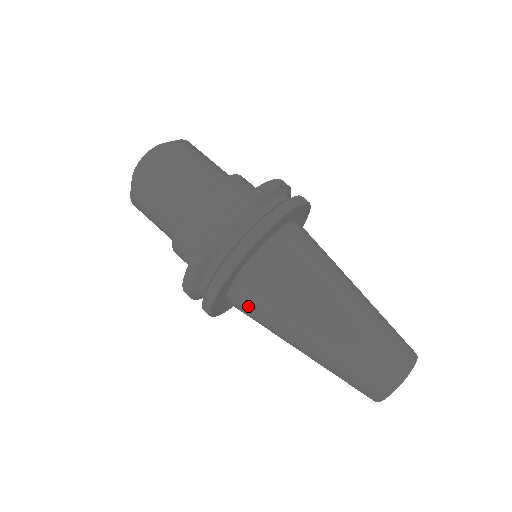
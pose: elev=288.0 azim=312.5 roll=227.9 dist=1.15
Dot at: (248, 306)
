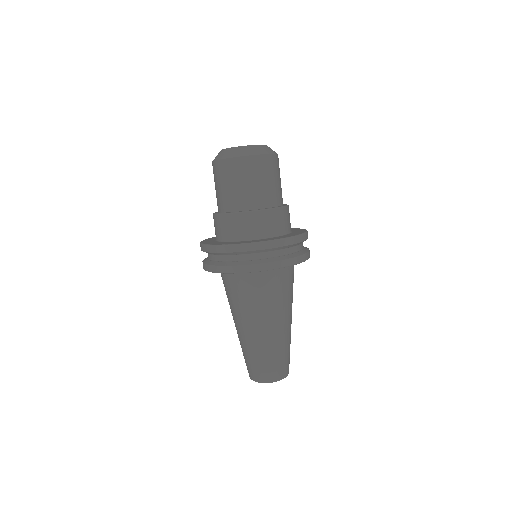
Dot at: (238, 287)
